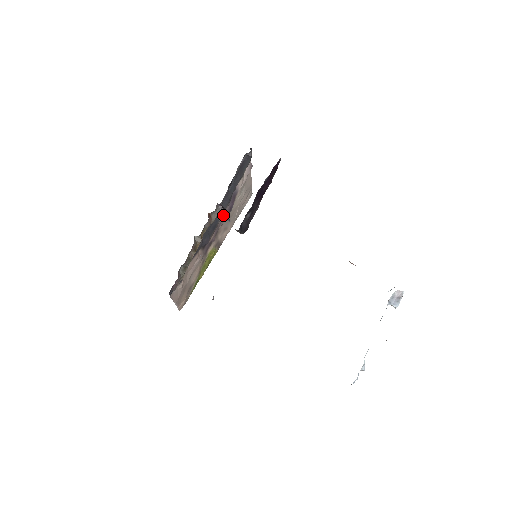
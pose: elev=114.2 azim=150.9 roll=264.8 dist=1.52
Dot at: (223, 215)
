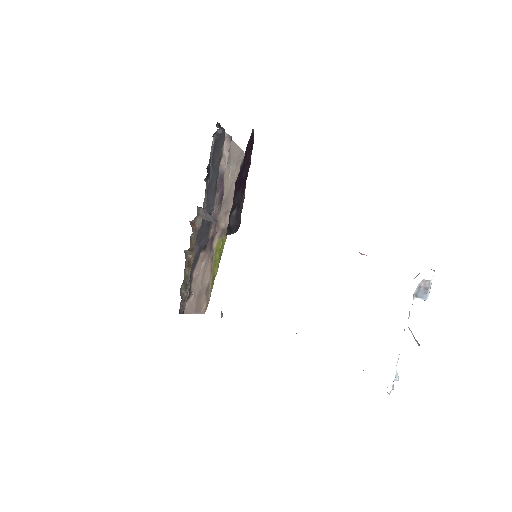
Dot at: (208, 217)
